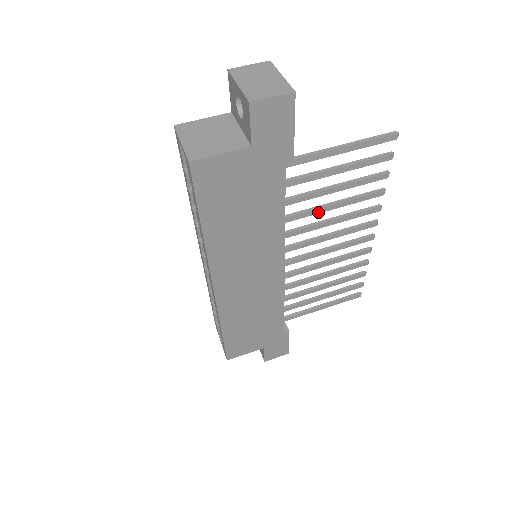
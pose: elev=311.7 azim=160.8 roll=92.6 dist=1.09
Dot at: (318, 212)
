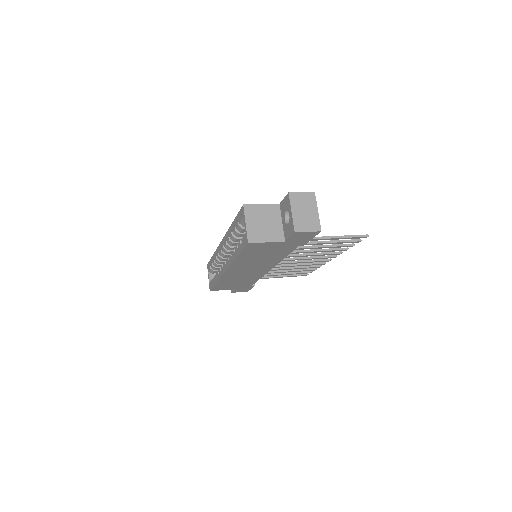
Dot at: occluded
